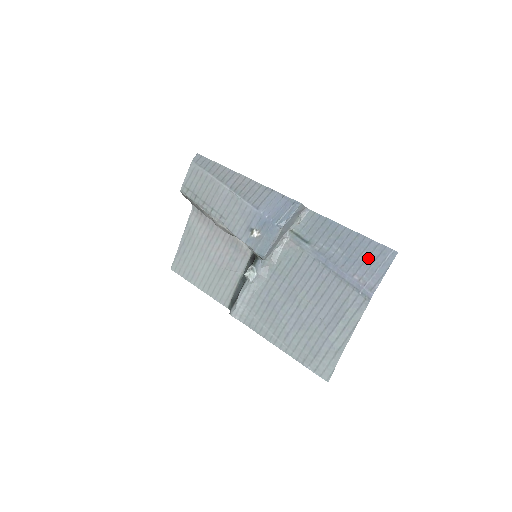
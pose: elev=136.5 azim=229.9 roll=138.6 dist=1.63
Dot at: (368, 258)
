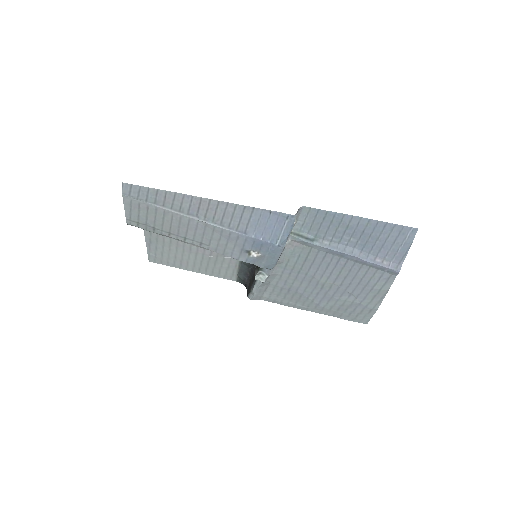
Dot at: (387, 241)
